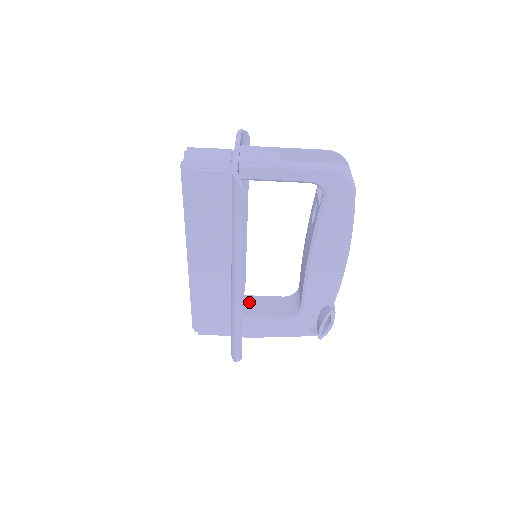
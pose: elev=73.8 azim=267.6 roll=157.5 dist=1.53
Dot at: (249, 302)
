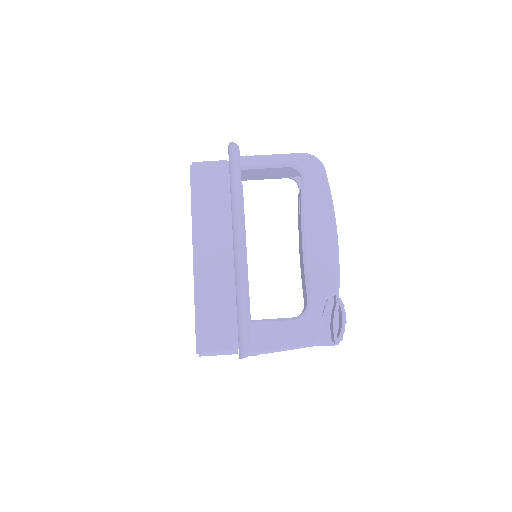
Dot at: occluded
